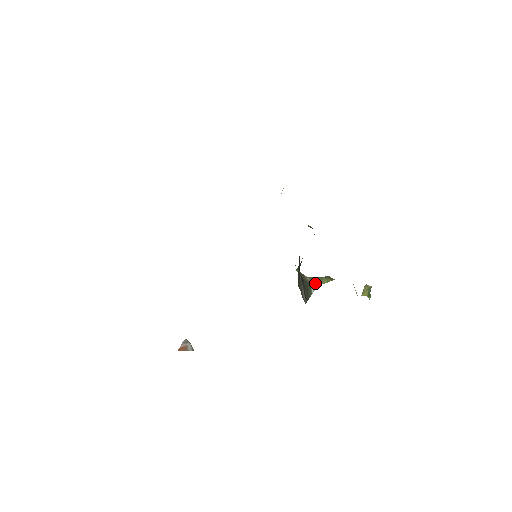
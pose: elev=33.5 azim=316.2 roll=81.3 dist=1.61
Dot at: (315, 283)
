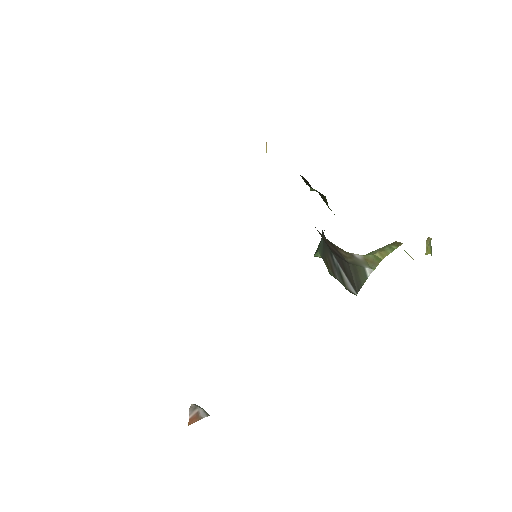
Dot at: (373, 260)
